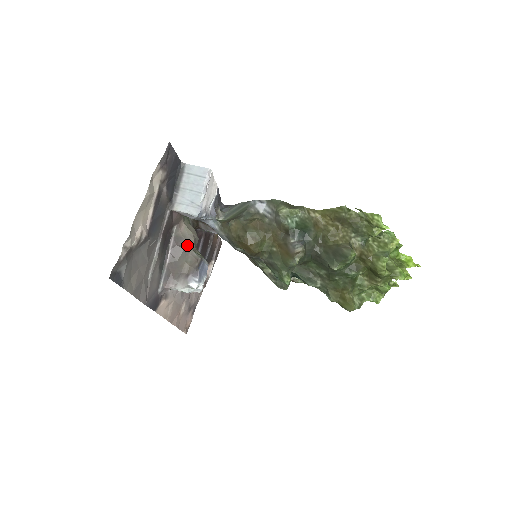
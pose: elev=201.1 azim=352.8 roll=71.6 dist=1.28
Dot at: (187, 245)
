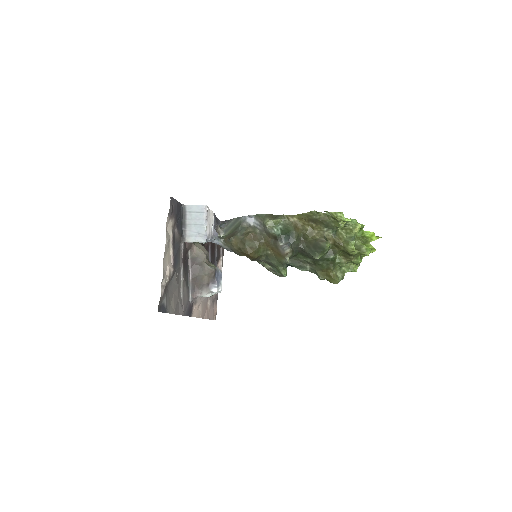
Dot at: (202, 262)
